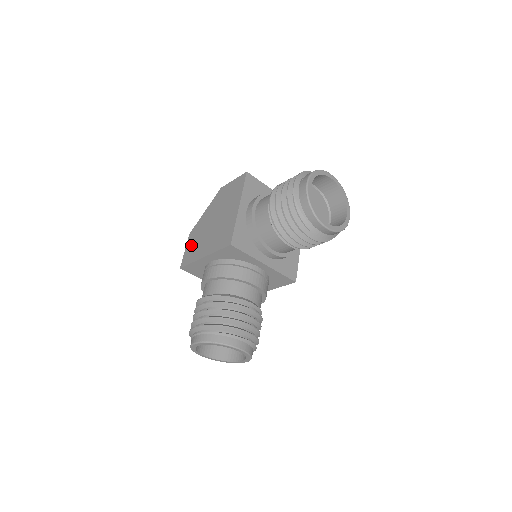
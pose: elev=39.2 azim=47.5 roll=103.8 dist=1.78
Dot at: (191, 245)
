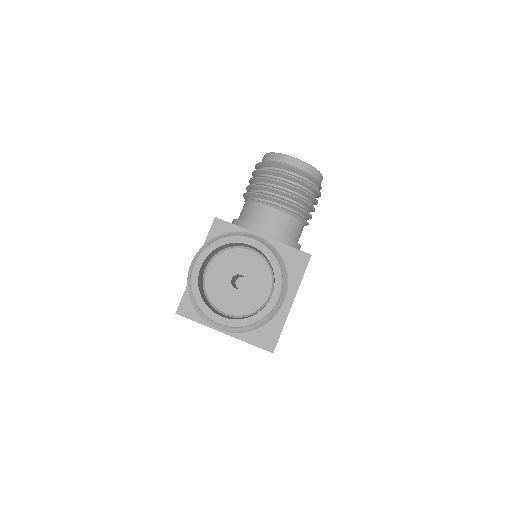
Dot at: occluded
